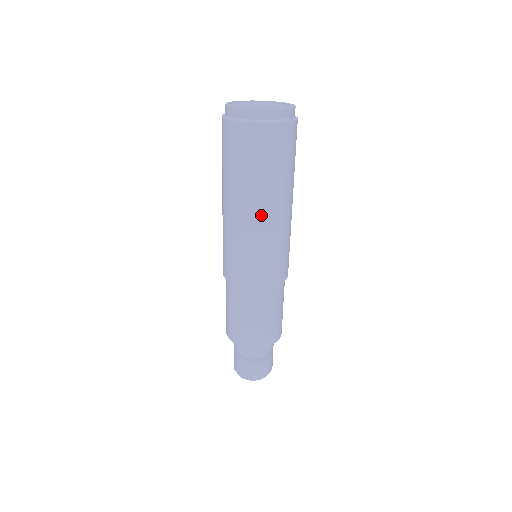
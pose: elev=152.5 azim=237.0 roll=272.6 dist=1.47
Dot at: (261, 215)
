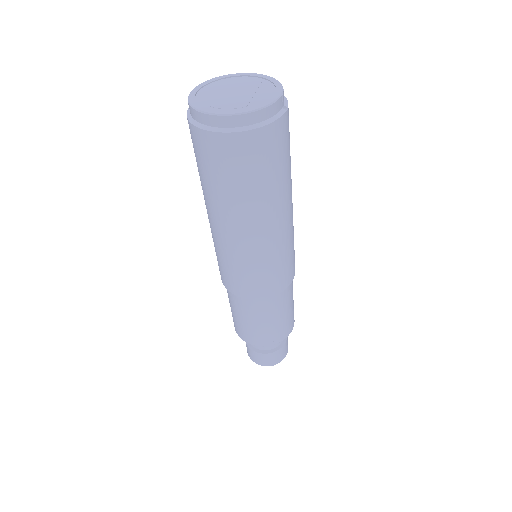
Dot at: (267, 229)
